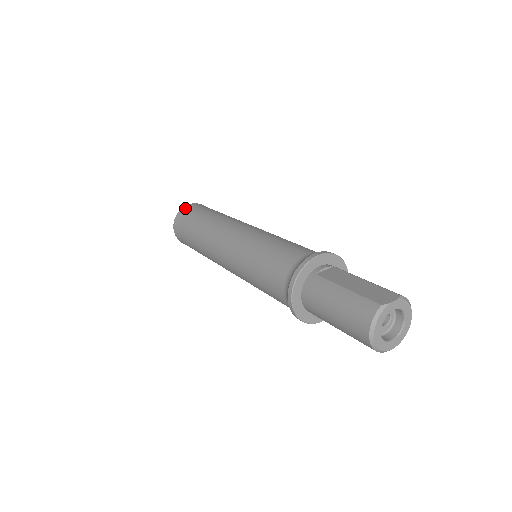
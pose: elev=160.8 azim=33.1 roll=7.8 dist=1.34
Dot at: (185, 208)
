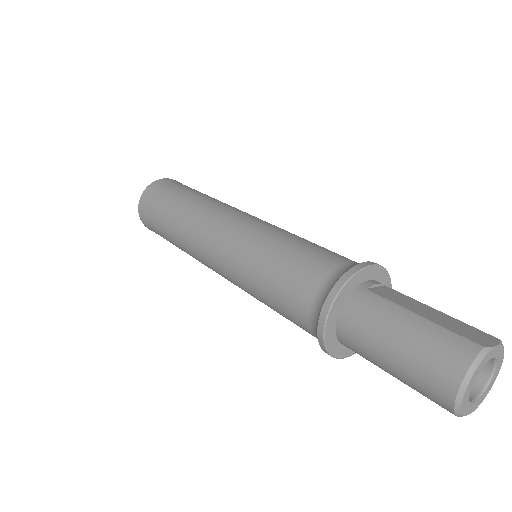
Dot at: (161, 181)
